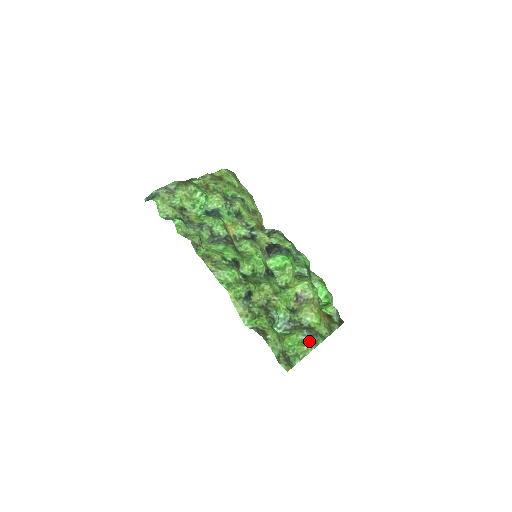
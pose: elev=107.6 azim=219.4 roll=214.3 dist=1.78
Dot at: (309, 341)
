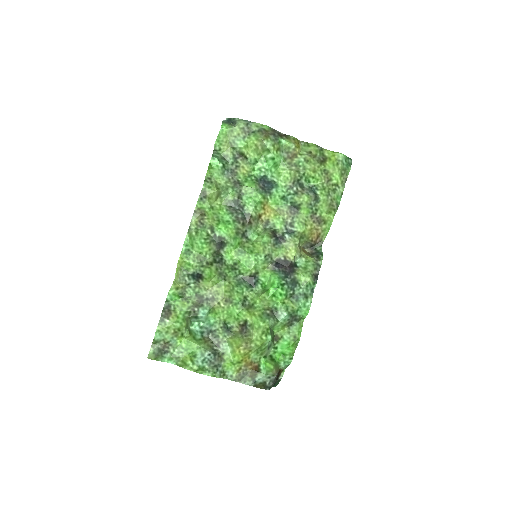
Dot at: (198, 362)
